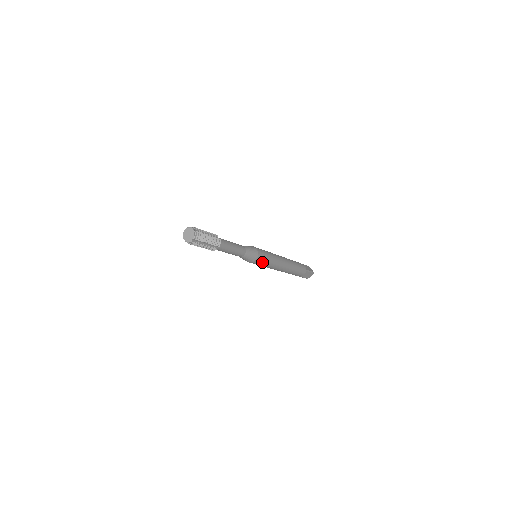
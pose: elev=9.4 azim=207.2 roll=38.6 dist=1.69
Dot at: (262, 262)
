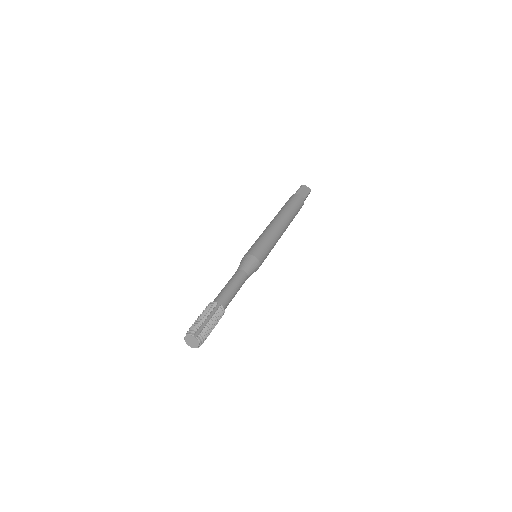
Dot at: (265, 258)
